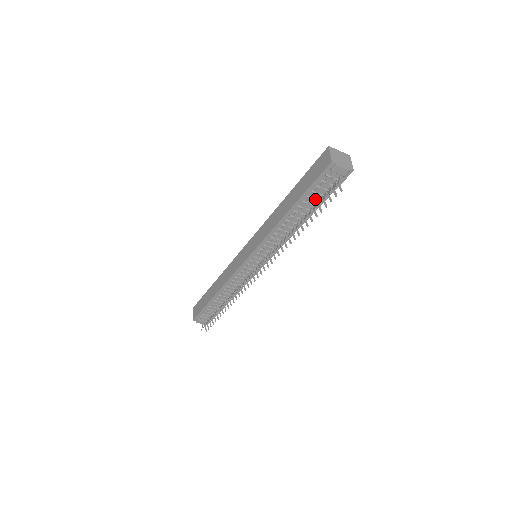
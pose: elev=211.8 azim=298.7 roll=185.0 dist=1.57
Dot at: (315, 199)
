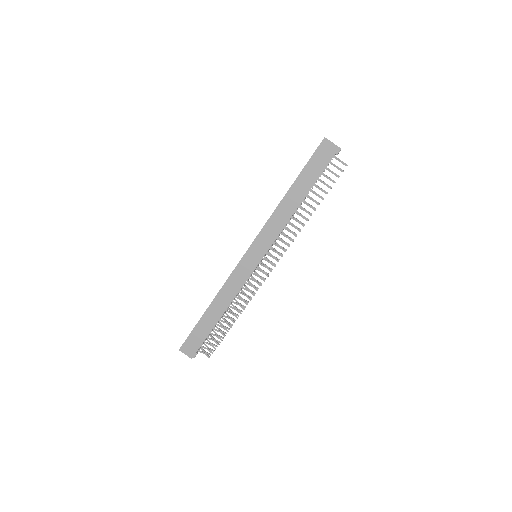
Dot at: occluded
